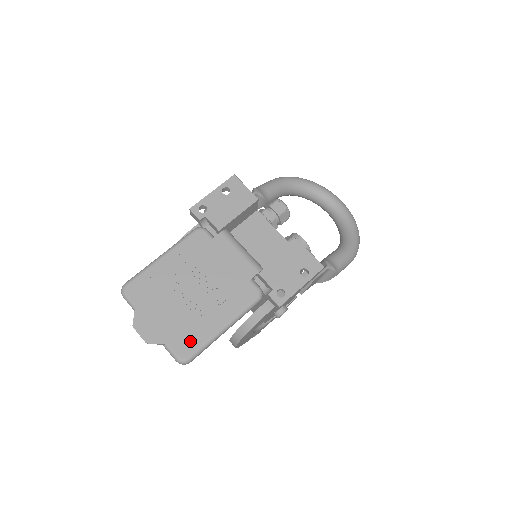
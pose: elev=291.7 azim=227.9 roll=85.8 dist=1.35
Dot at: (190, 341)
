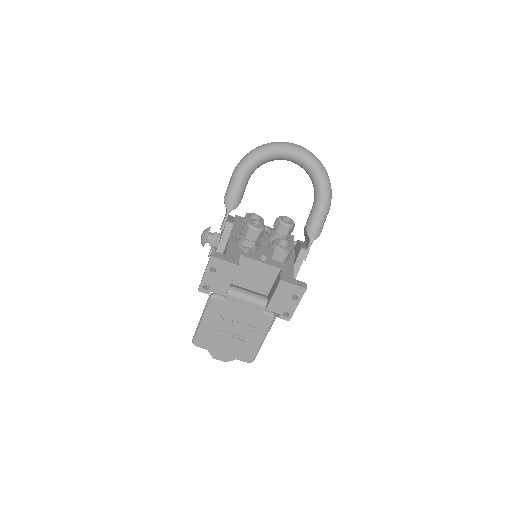
Dot at: (248, 354)
